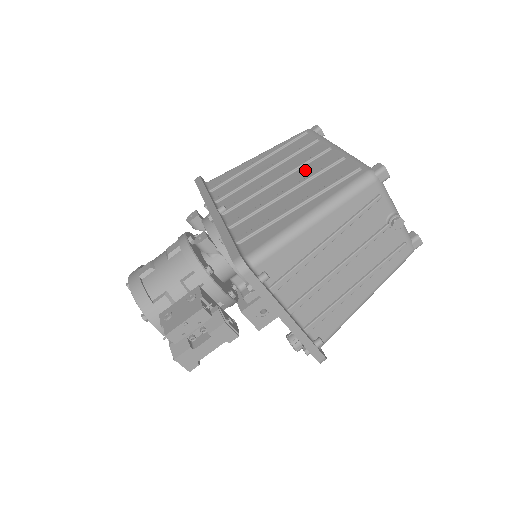
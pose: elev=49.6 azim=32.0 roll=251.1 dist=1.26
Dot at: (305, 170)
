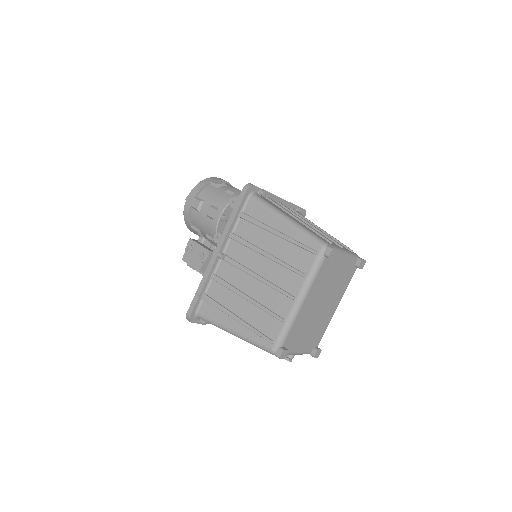
Dot at: (269, 294)
